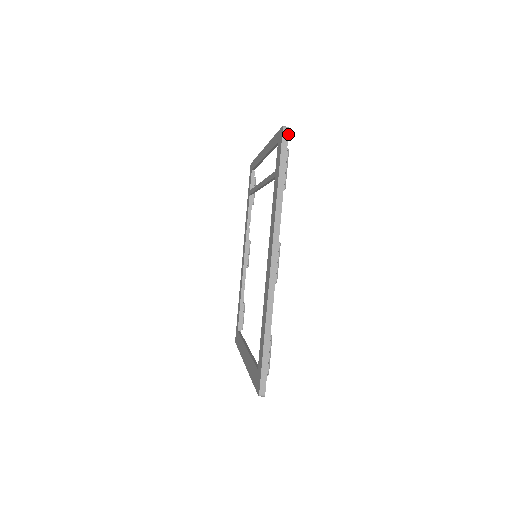
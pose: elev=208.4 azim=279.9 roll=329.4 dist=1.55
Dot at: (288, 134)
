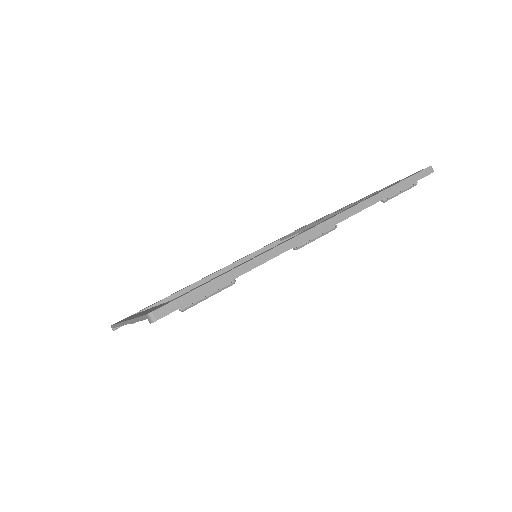
Dot at: occluded
